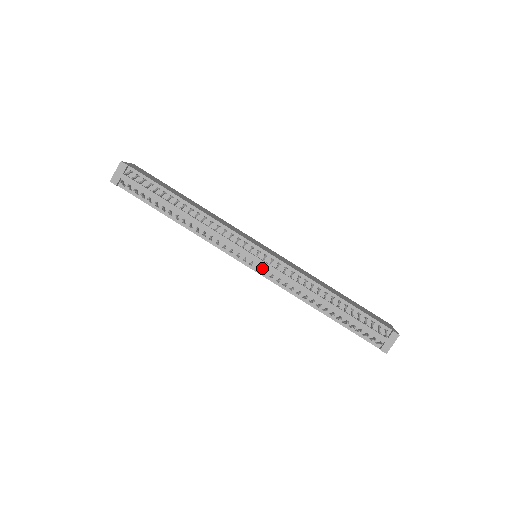
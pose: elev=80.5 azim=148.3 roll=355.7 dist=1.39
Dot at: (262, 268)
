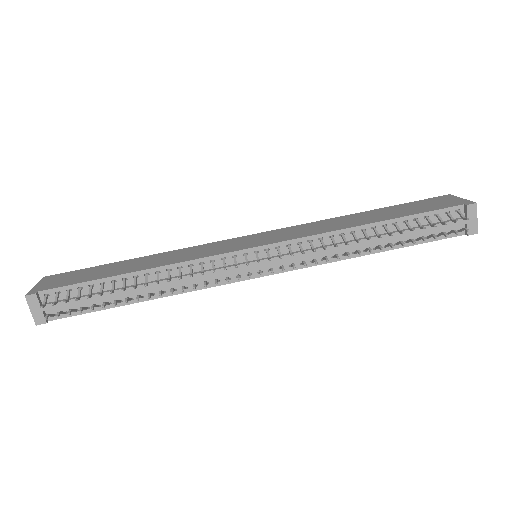
Dot at: (275, 265)
